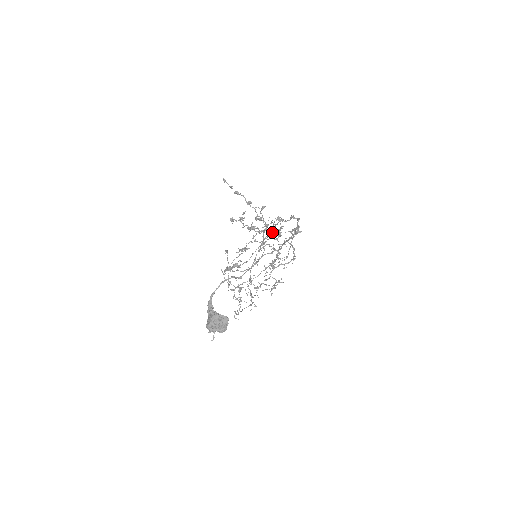
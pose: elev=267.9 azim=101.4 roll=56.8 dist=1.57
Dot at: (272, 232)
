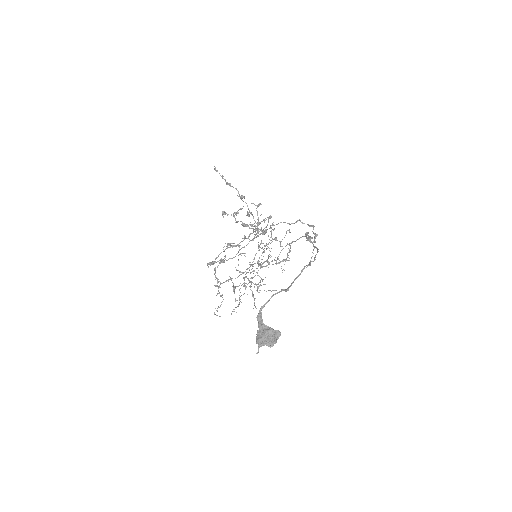
Dot at: (266, 231)
